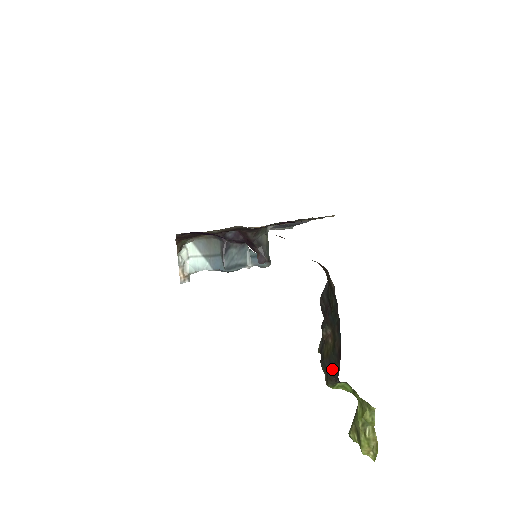
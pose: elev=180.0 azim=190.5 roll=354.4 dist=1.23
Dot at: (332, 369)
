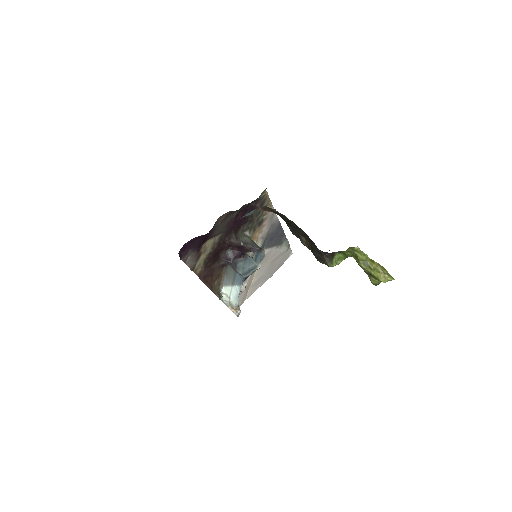
Dot at: (317, 252)
